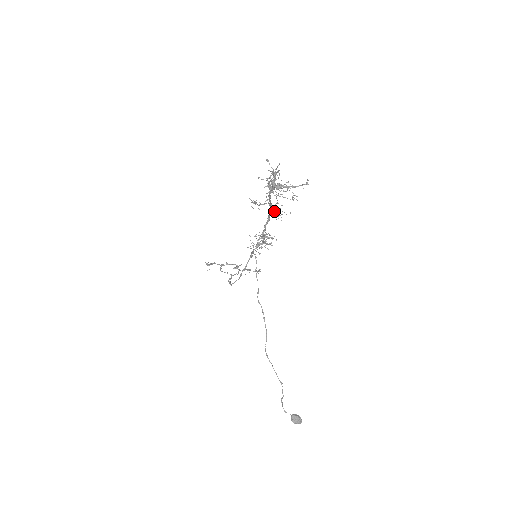
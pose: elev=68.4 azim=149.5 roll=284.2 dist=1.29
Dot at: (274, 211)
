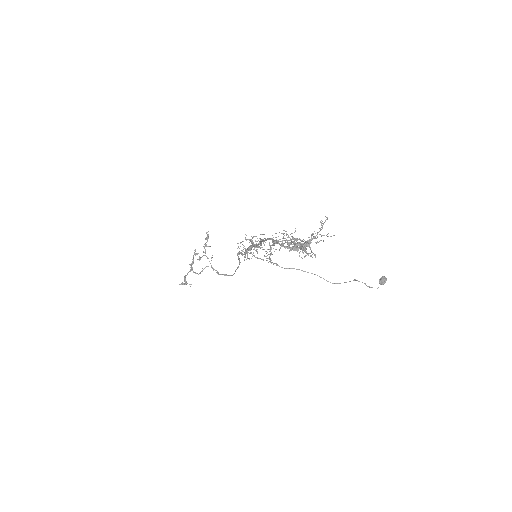
Dot at: occluded
